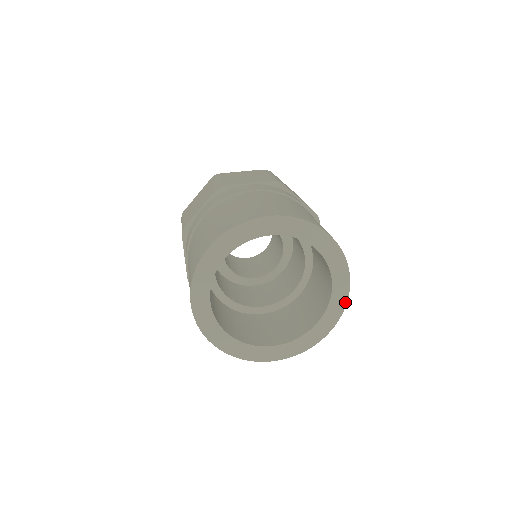
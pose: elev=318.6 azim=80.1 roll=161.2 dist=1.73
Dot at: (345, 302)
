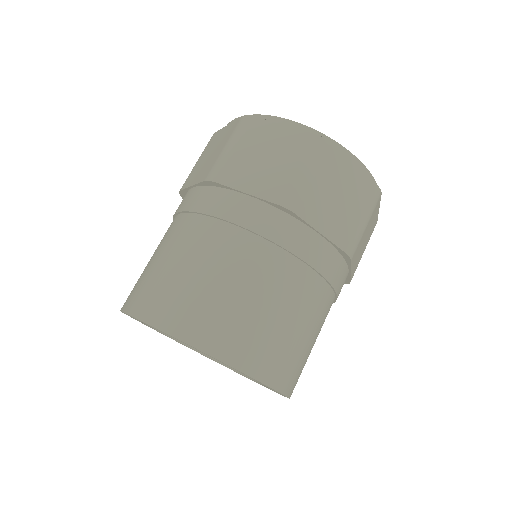
Dot at: occluded
